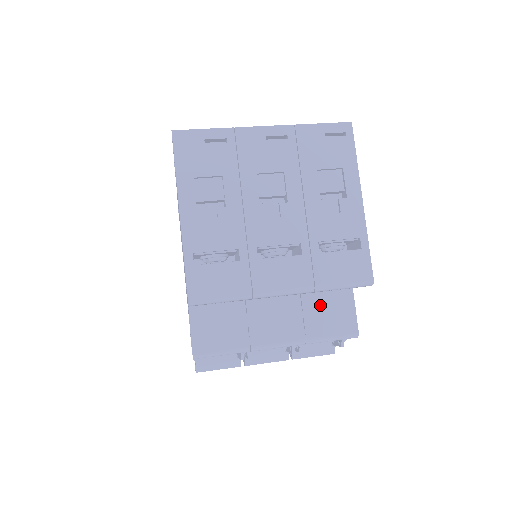
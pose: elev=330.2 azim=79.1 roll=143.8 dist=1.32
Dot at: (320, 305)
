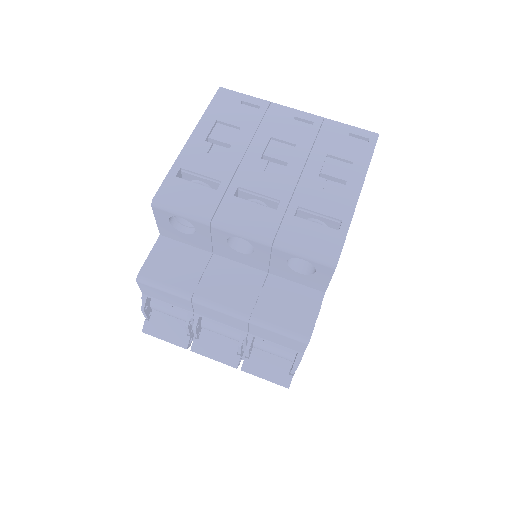
Dot at: (283, 292)
